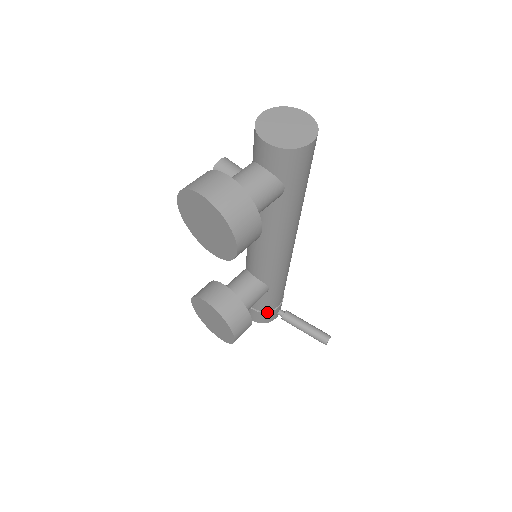
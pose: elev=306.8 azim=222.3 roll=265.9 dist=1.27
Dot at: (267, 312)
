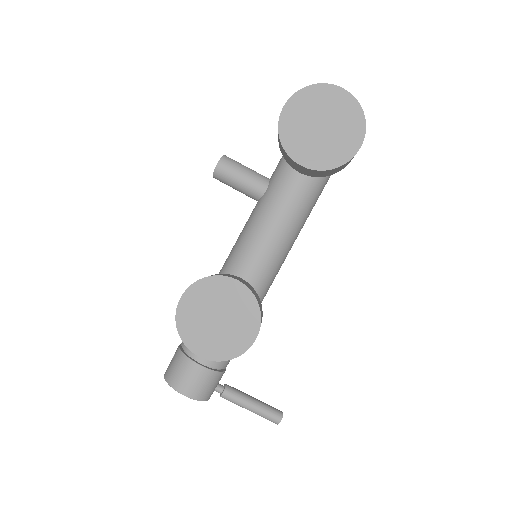
Dot at: (218, 371)
